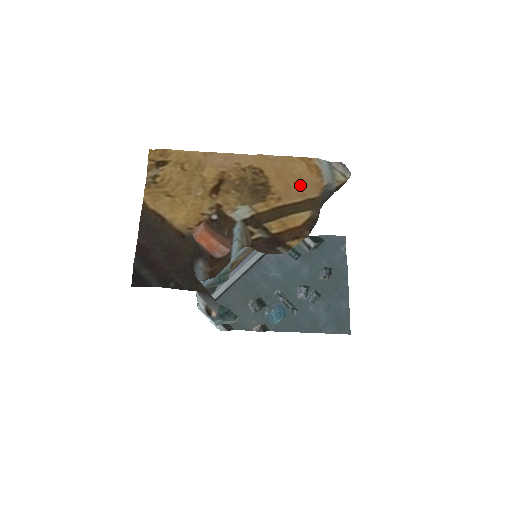
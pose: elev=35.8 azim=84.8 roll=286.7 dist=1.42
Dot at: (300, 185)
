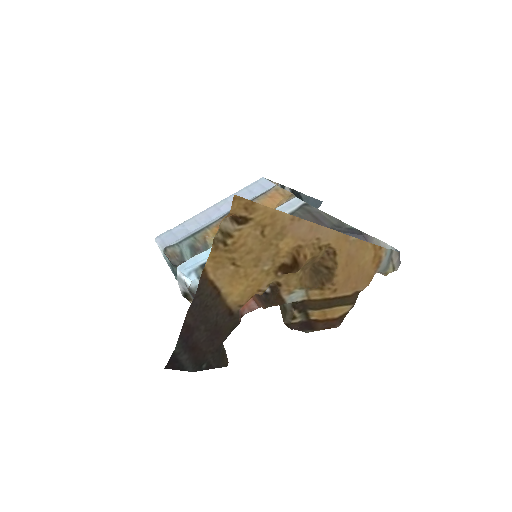
Dot at: (358, 277)
